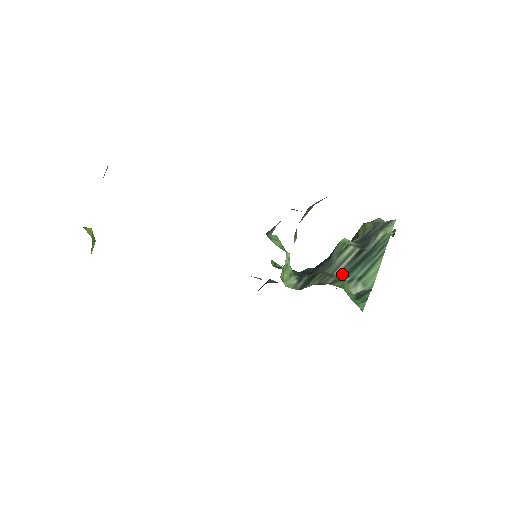
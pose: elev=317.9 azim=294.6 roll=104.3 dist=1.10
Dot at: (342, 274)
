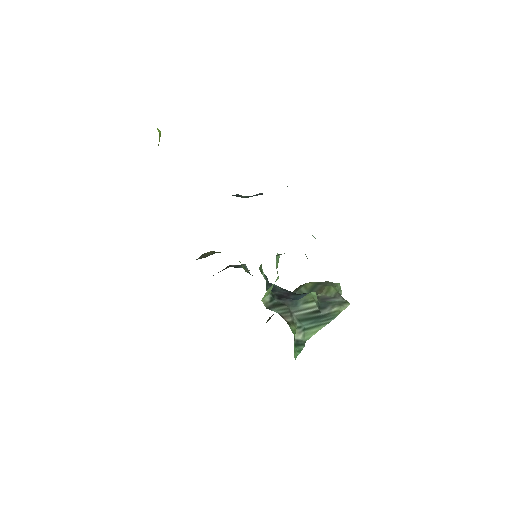
Dot at: (297, 318)
